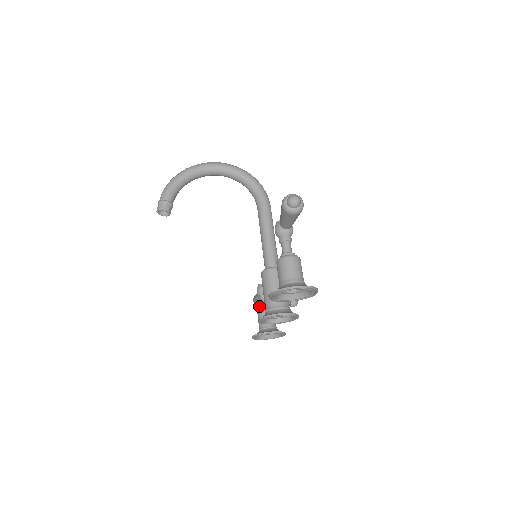
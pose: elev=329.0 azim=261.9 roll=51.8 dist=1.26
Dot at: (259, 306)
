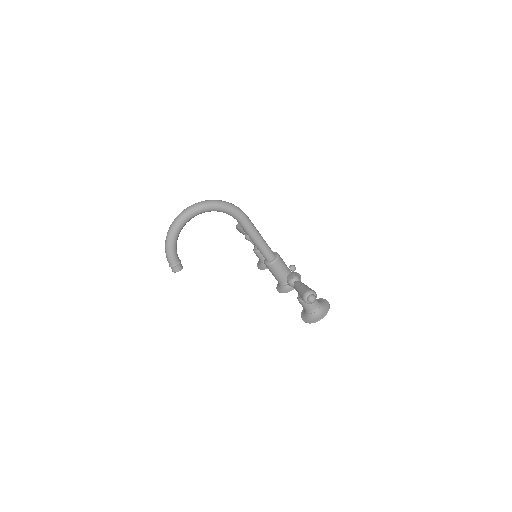
Dot at: occluded
